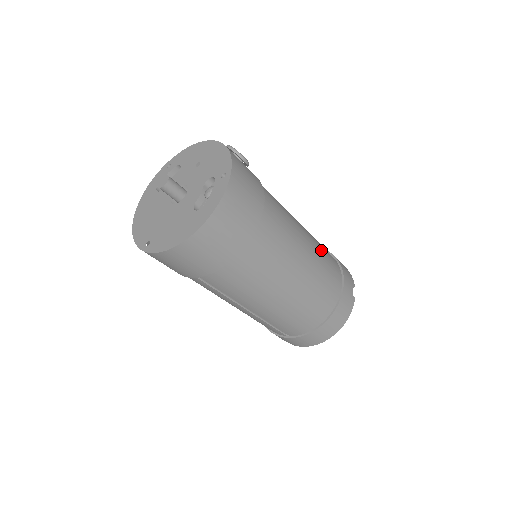
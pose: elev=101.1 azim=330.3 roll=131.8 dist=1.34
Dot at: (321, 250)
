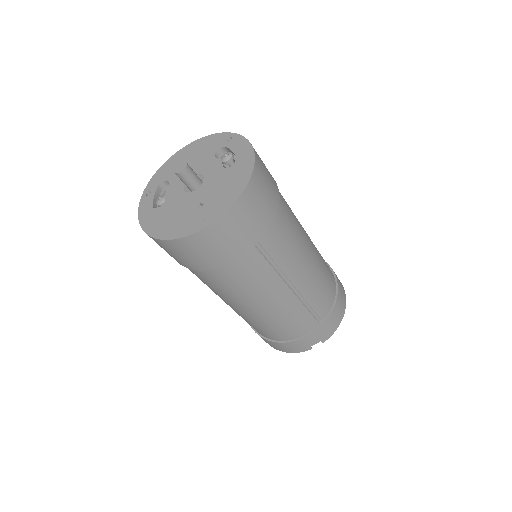
Dot at: occluded
